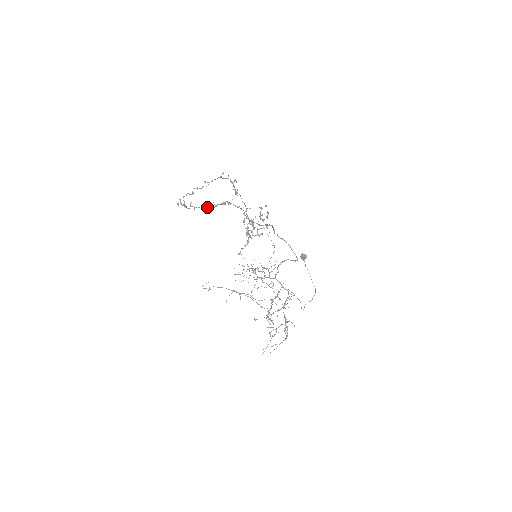
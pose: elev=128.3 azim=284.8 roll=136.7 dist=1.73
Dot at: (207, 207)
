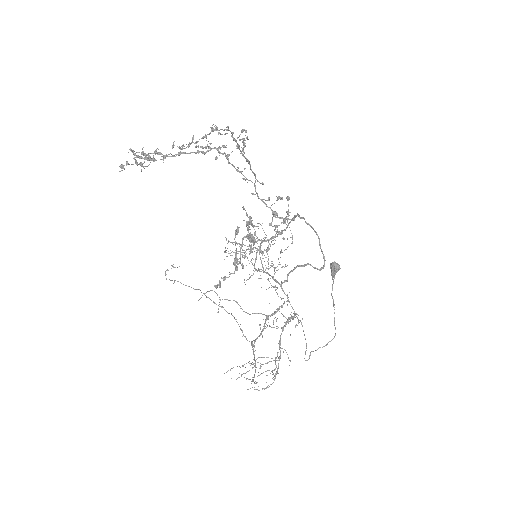
Dot at: (189, 153)
